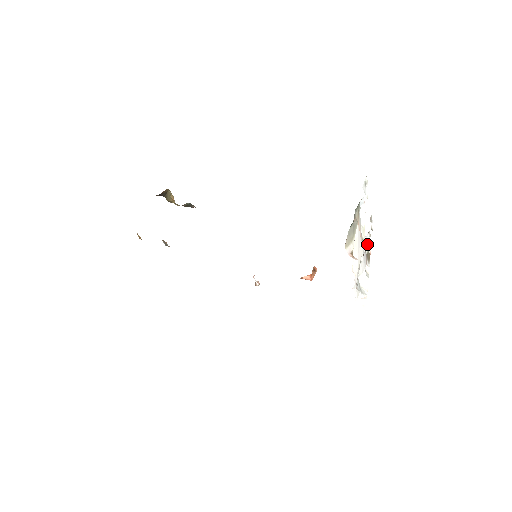
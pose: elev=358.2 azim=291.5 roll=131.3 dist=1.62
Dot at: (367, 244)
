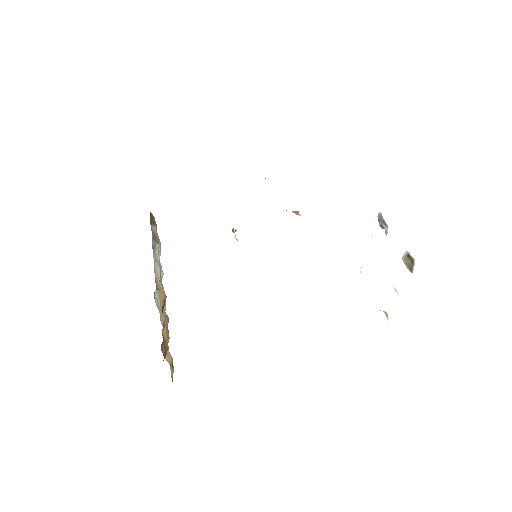
Dot at: occluded
